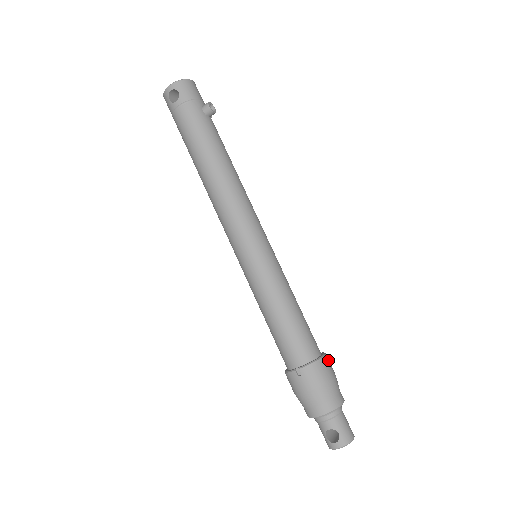
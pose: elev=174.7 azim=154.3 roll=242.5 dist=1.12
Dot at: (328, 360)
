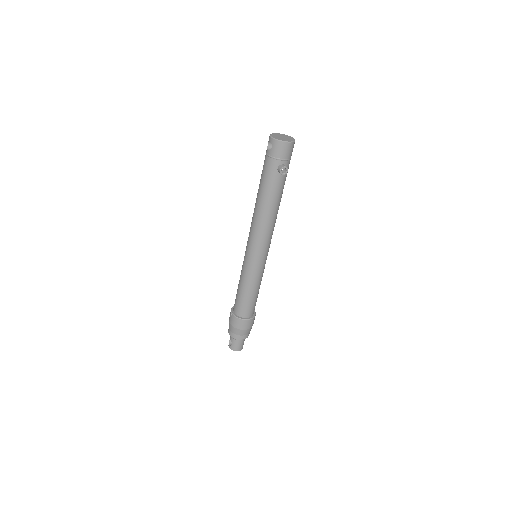
Dot at: (250, 322)
